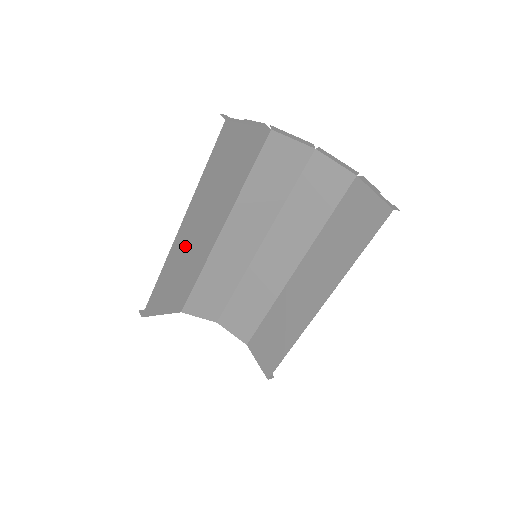
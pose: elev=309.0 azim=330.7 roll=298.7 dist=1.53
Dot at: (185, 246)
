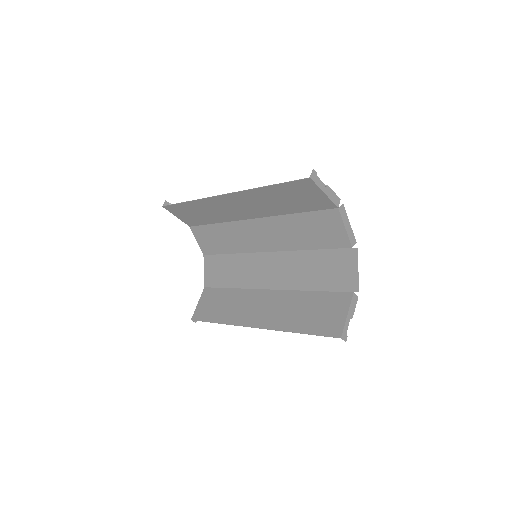
Dot at: (223, 204)
